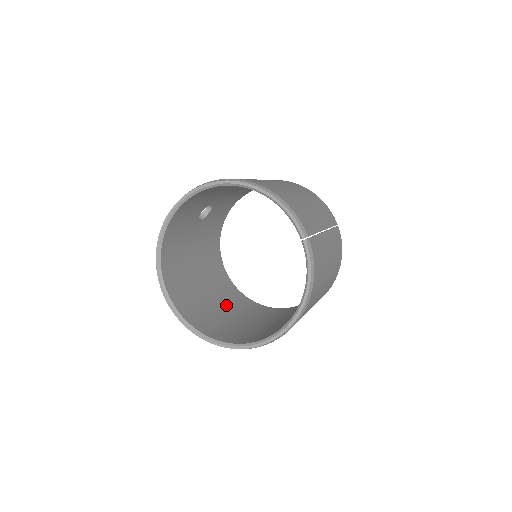
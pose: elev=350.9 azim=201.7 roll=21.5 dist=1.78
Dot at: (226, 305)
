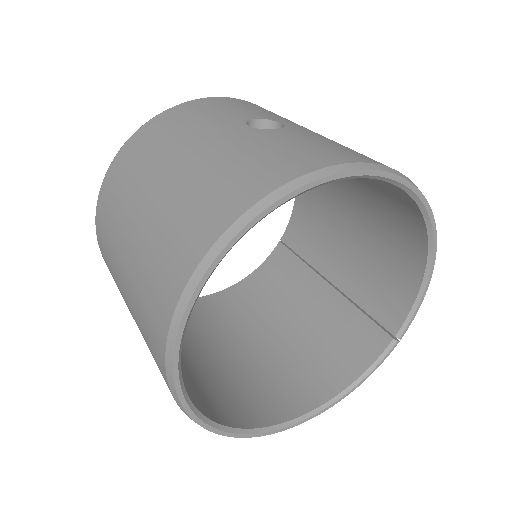
Dot at: occluded
